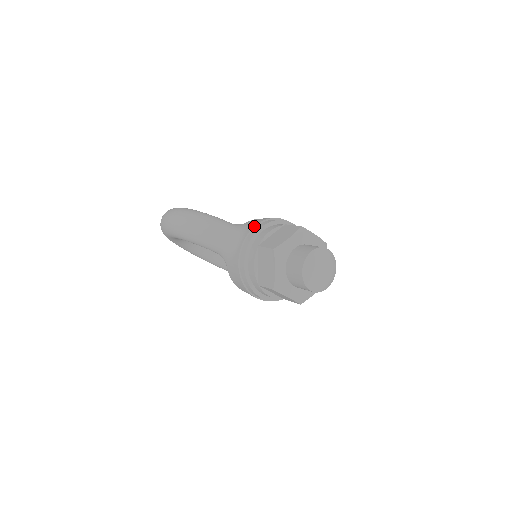
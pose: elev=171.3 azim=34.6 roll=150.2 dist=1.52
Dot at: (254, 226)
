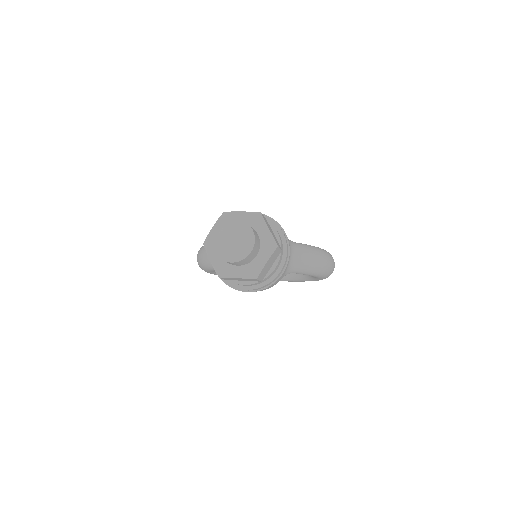
Dot at: occluded
